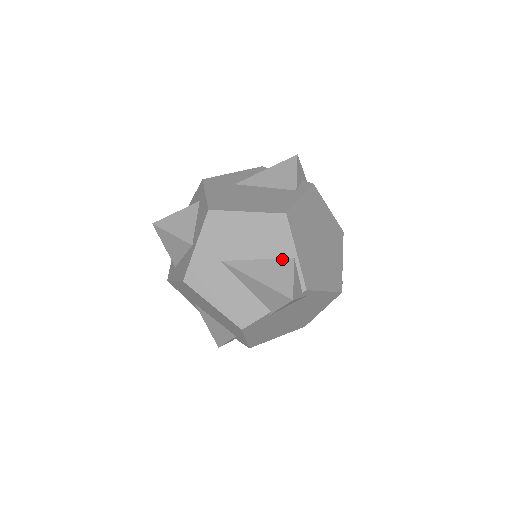
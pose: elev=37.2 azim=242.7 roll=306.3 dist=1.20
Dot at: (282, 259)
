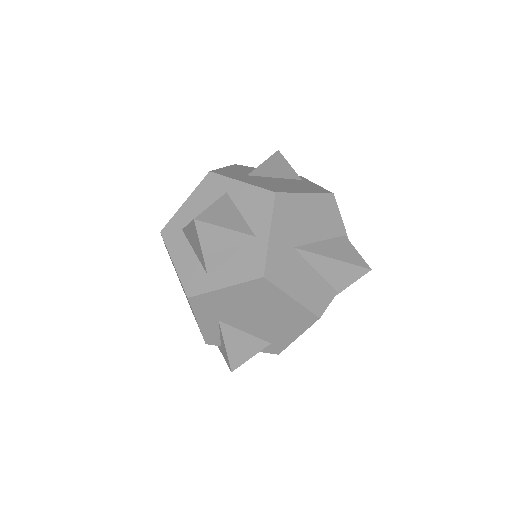
Dot at: (338, 238)
